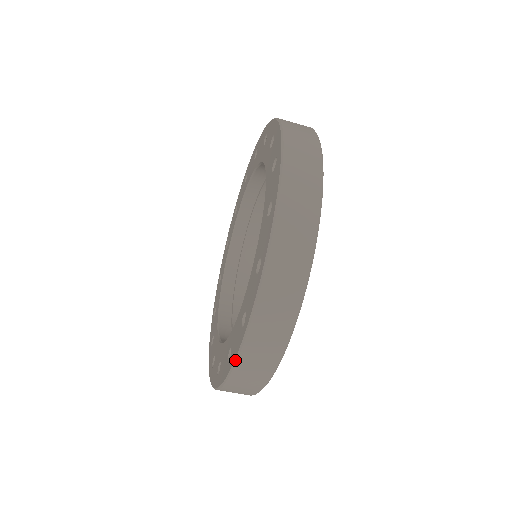
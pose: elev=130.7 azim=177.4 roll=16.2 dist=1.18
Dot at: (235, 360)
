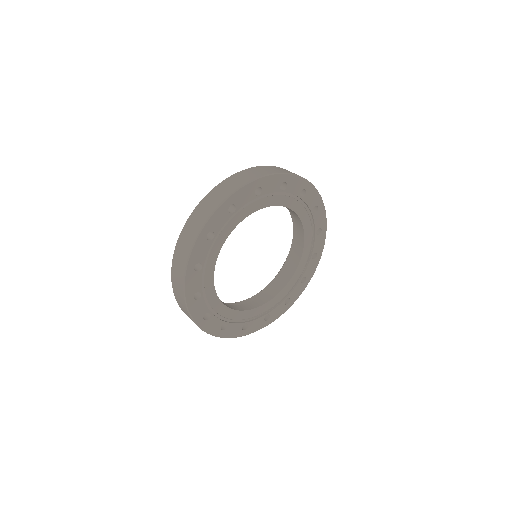
Dot at: (178, 240)
